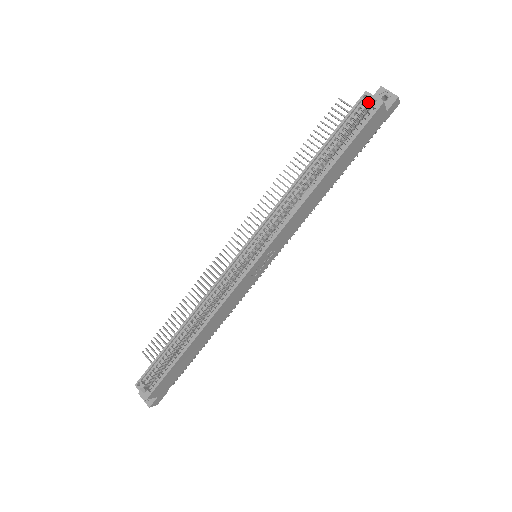
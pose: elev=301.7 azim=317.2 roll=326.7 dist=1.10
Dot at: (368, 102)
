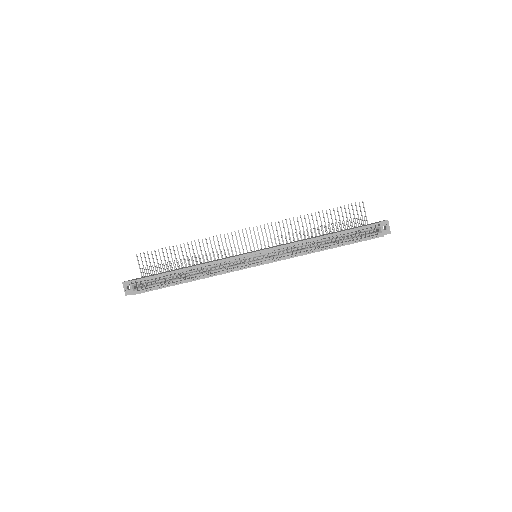
Dot at: occluded
